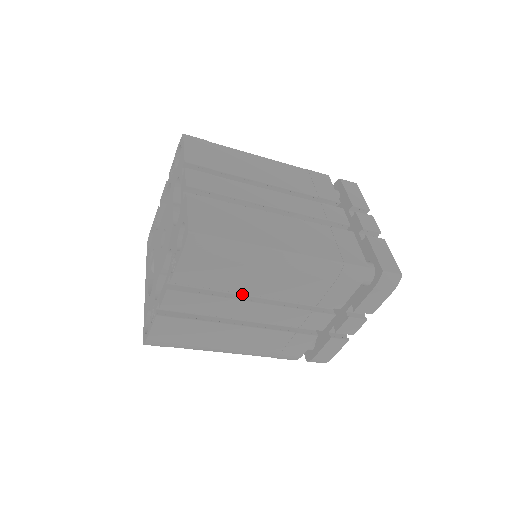
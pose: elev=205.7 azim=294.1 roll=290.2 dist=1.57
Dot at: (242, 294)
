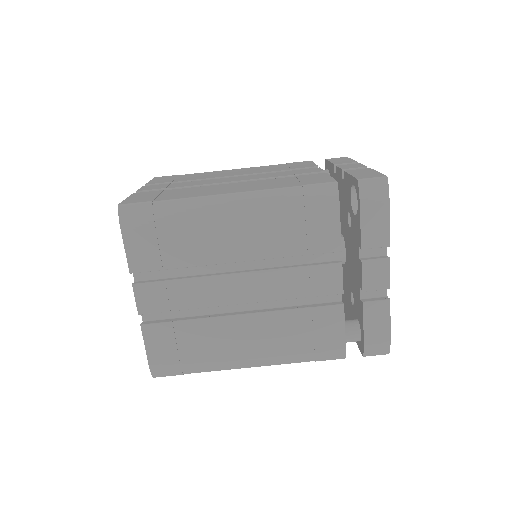
Dot at: (219, 272)
